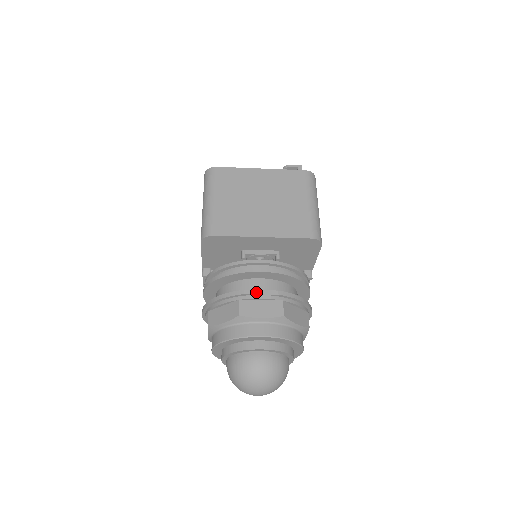
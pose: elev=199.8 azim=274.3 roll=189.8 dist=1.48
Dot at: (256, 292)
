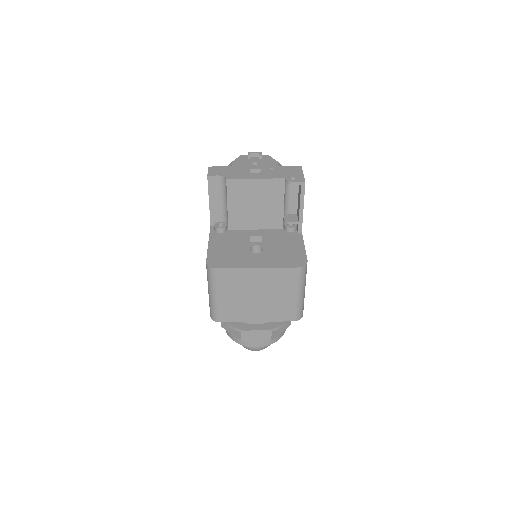
Dot at: (253, 332)
